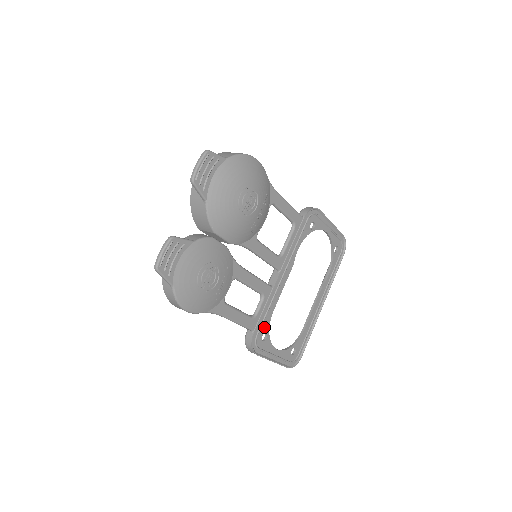
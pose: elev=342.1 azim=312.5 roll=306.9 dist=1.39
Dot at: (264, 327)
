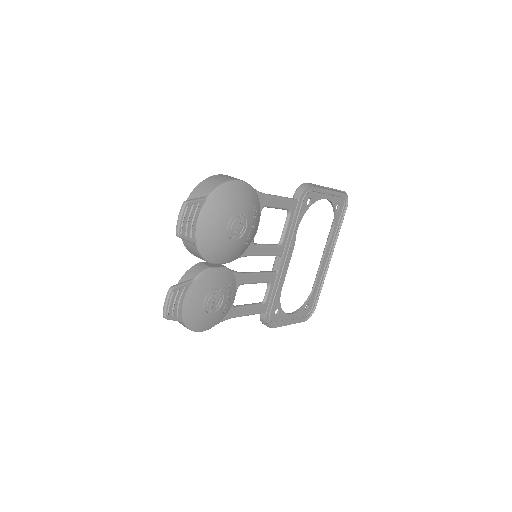
Dot at: (275, 305)
